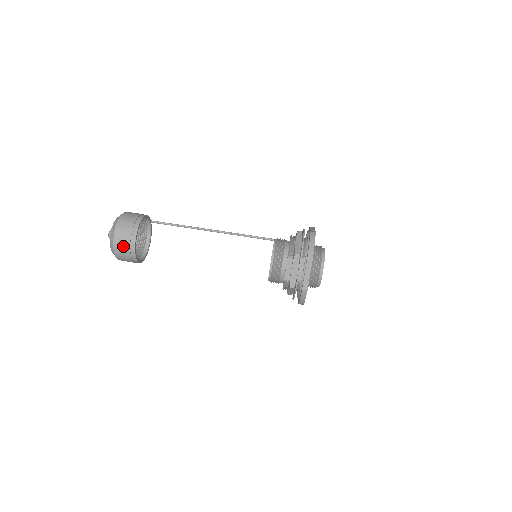
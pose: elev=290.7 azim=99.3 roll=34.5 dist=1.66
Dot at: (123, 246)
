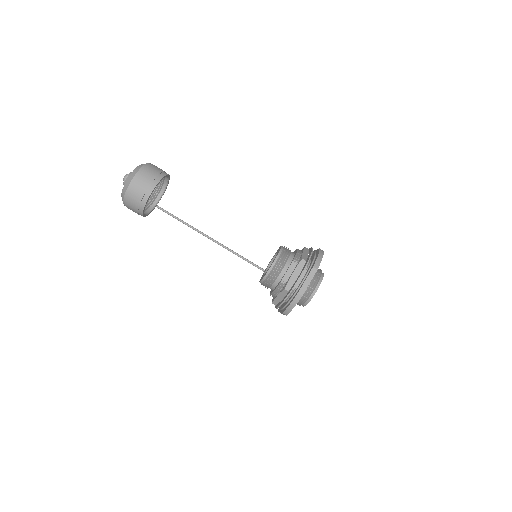
Dot at: (140, 187)
